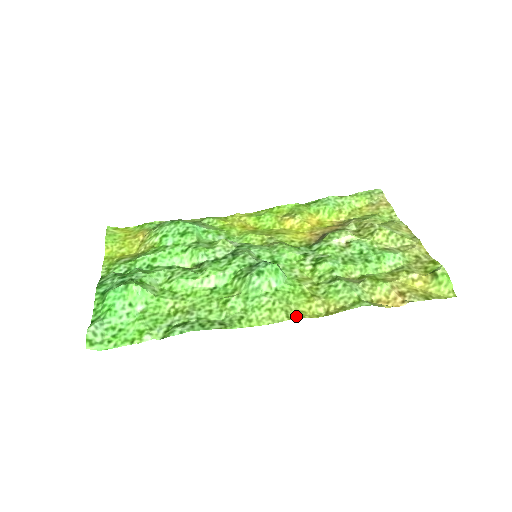
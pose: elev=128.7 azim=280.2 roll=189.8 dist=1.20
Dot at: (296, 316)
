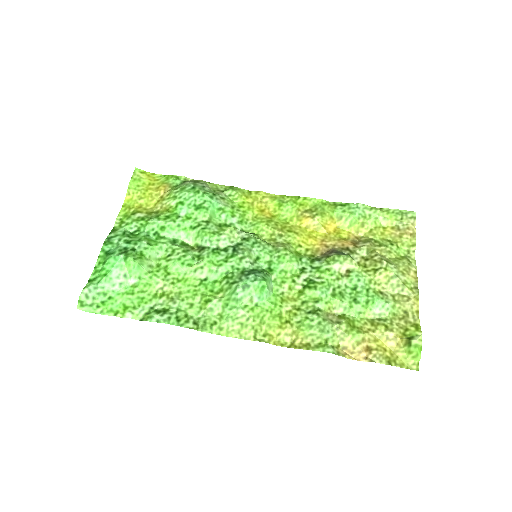
Dot at: (262, 338)
